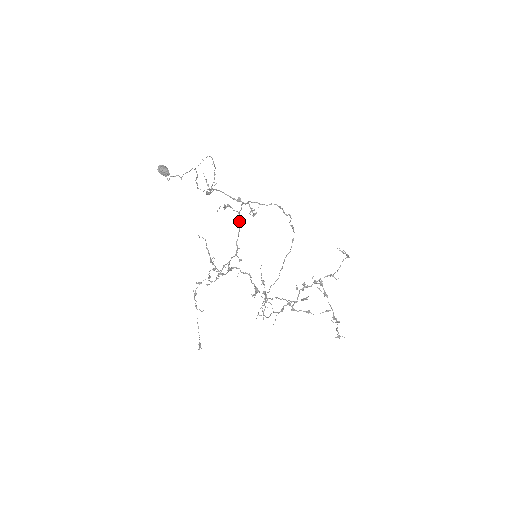
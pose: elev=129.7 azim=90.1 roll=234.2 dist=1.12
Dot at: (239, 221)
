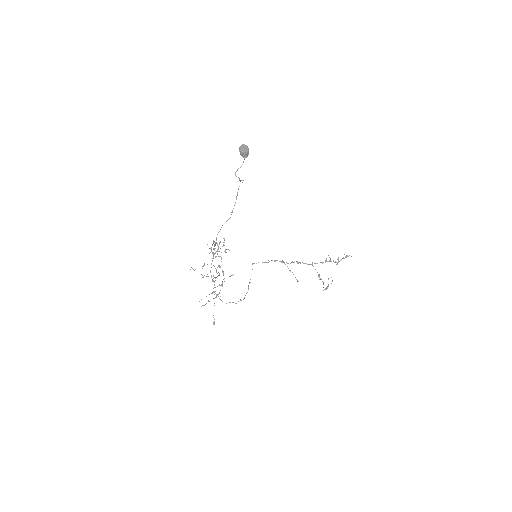
Dot at: (218, 275)
